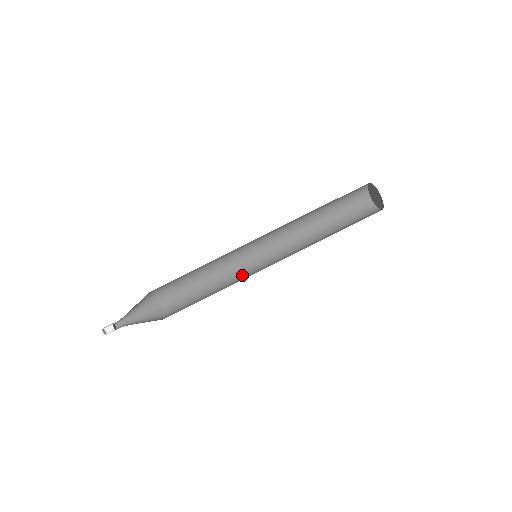
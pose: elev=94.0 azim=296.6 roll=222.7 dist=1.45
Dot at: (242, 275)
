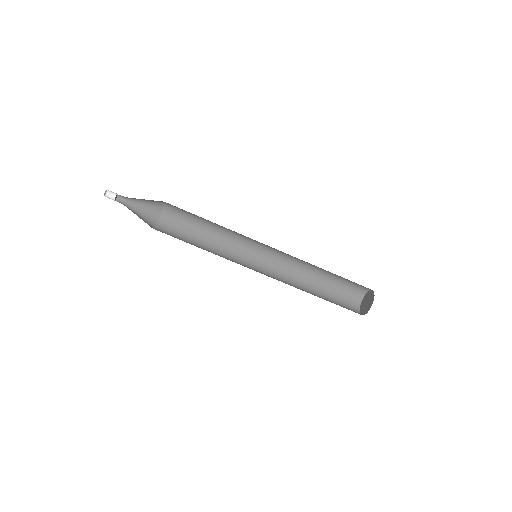
Dot at: (234, 255)
